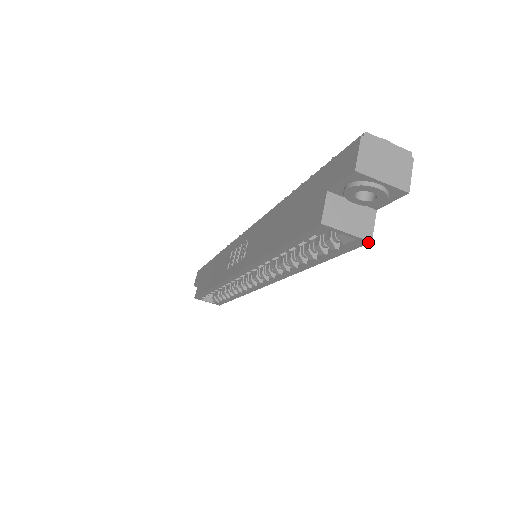
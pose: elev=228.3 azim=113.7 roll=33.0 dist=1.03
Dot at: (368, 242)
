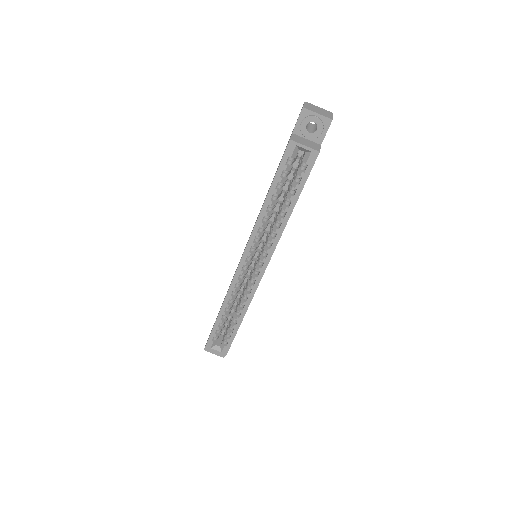
Dot at: (318, 153)
